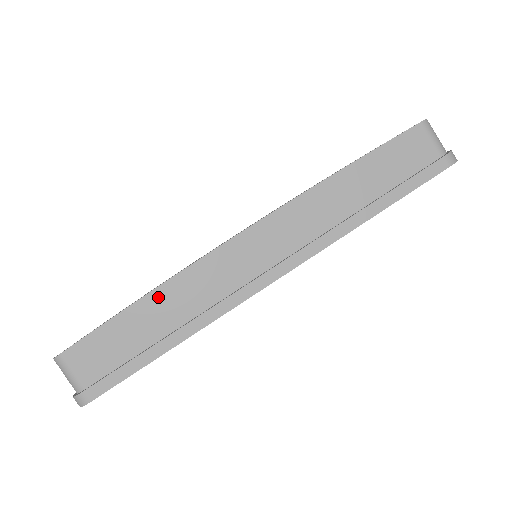
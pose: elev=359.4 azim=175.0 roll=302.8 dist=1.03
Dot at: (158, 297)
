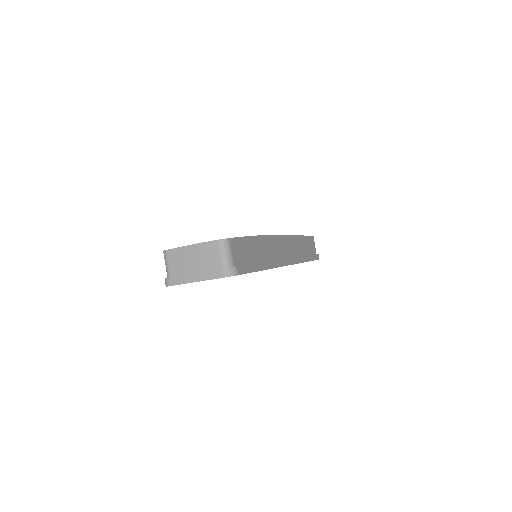
Dot at: (260, 240)
